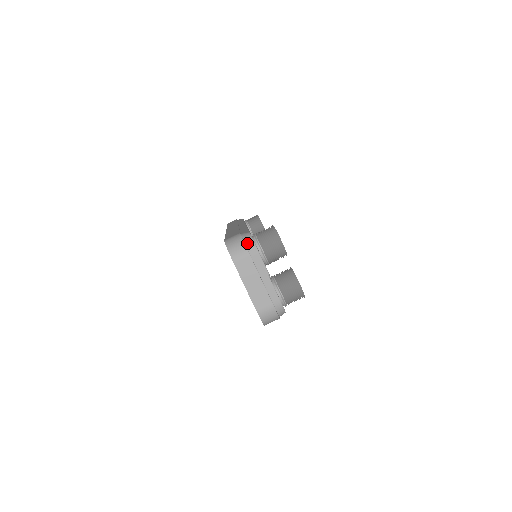
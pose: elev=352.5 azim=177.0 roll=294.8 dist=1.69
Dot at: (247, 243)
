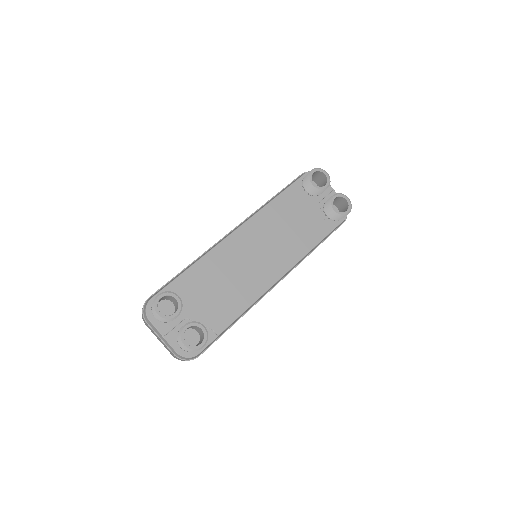
Dot at: (144, 312)
